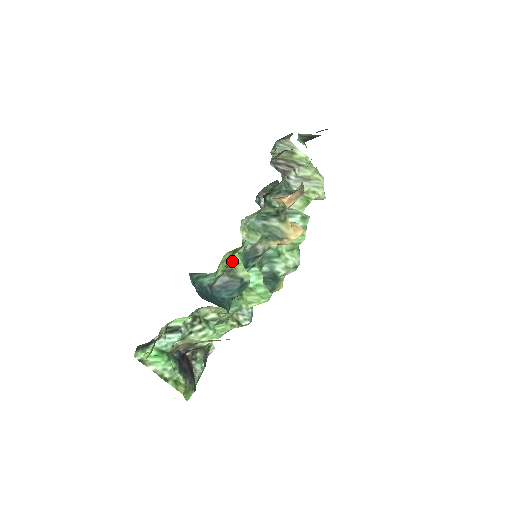
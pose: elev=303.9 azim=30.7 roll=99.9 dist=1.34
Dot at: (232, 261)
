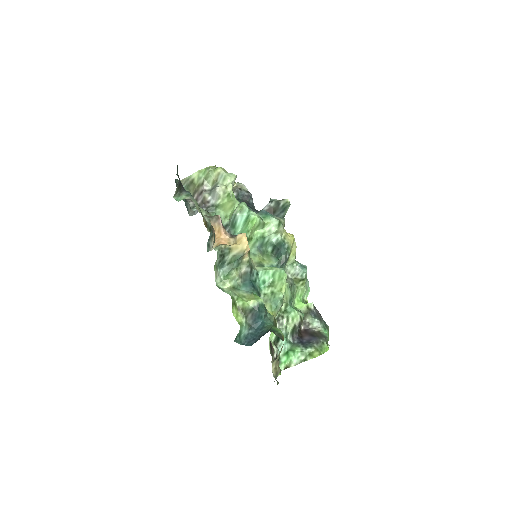
Dot at: (240, 307)
